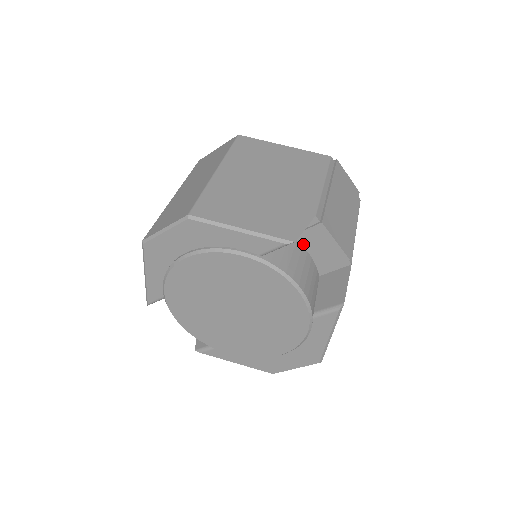
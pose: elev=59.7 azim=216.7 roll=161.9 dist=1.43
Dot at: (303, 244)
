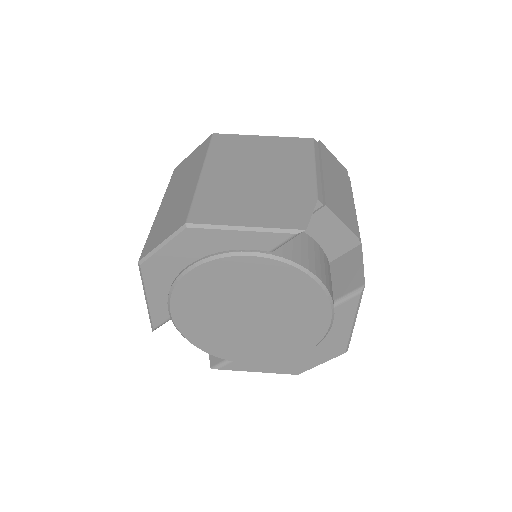
Dot at: (308, 232)
